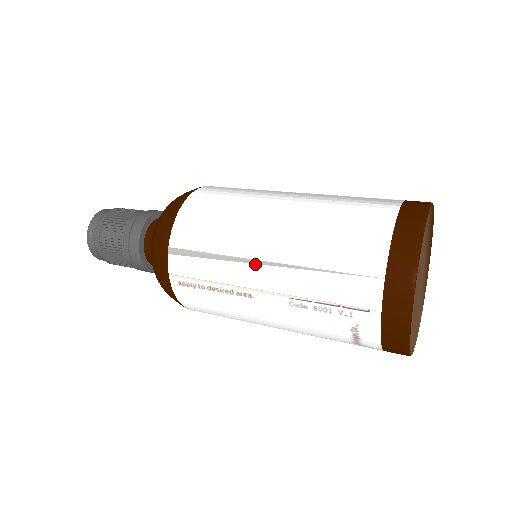
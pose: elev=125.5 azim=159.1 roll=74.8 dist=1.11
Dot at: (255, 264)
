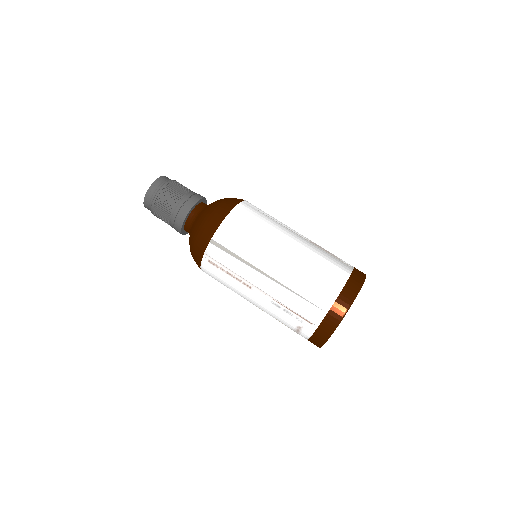
Dot at: (262, 274)
